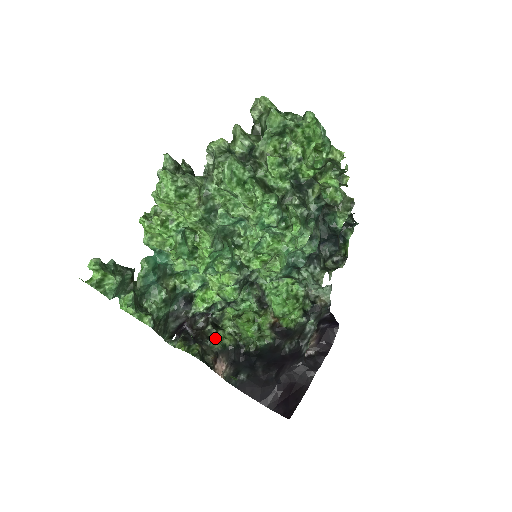
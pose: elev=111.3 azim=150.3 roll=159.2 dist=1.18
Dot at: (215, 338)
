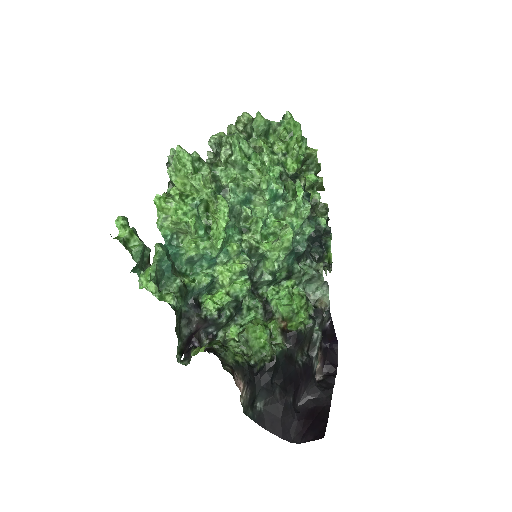
Dot at: (227, 351)
